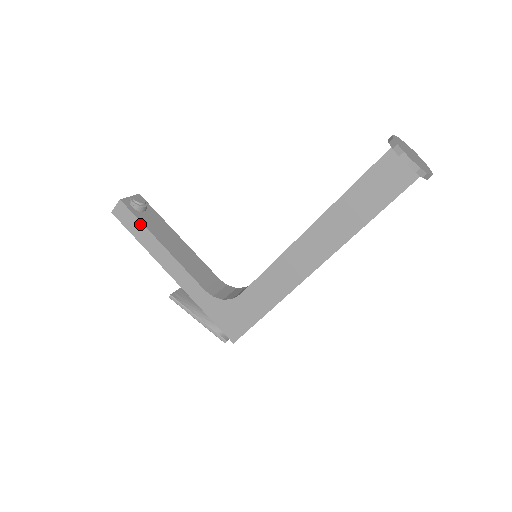
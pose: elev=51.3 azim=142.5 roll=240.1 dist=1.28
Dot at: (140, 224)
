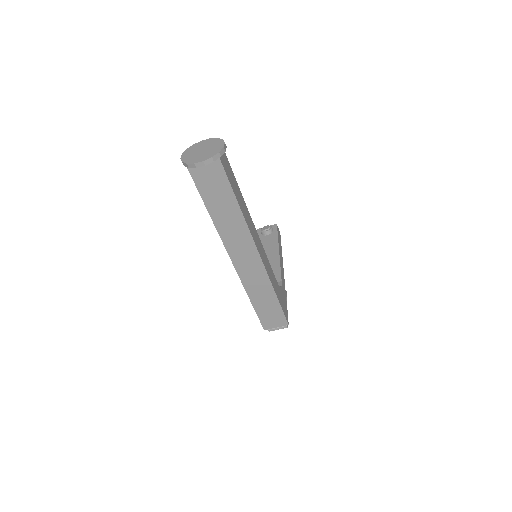
Dot at: occluded
